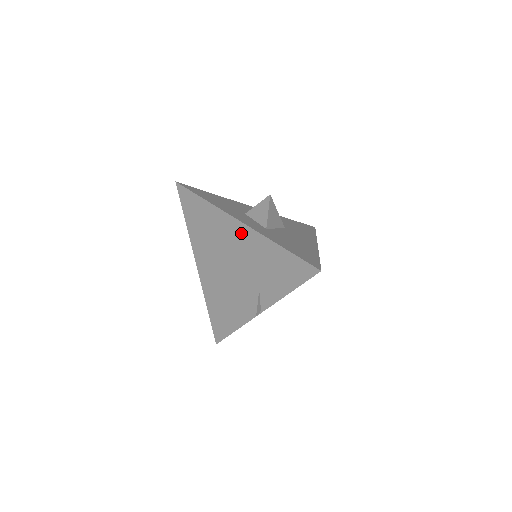
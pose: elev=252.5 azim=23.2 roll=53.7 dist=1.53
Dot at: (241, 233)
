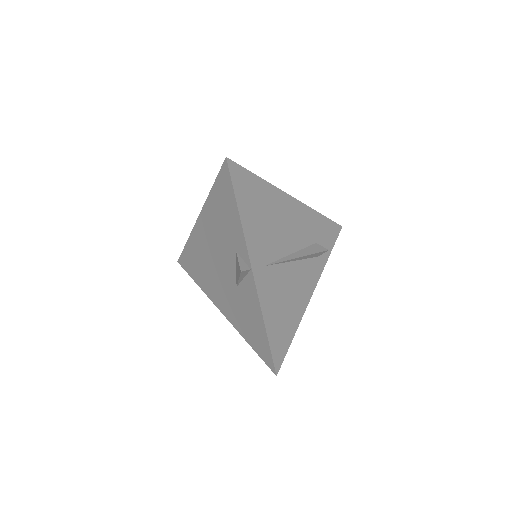
Dot at: (203, 227)
